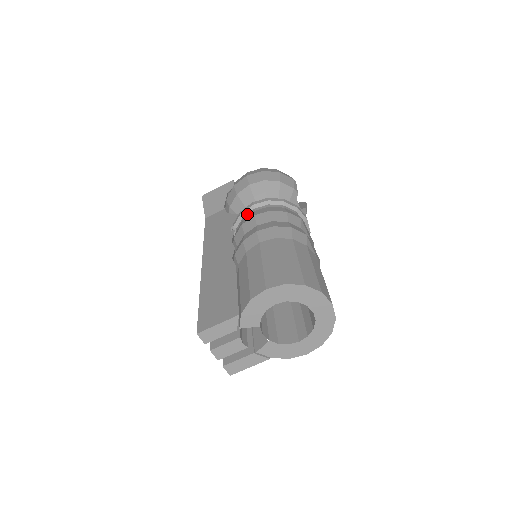
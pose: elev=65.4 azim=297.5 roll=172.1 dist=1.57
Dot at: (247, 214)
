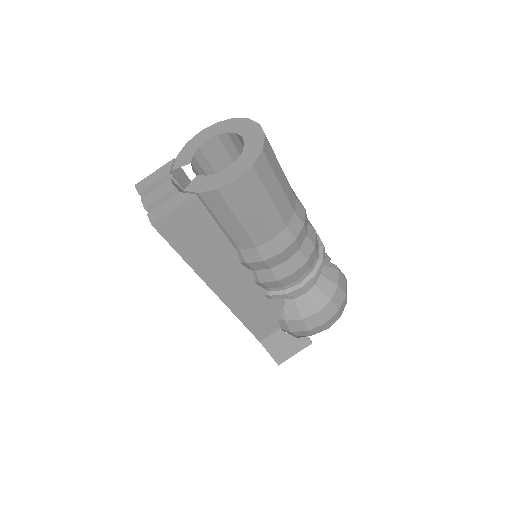
Dot at: occluded
